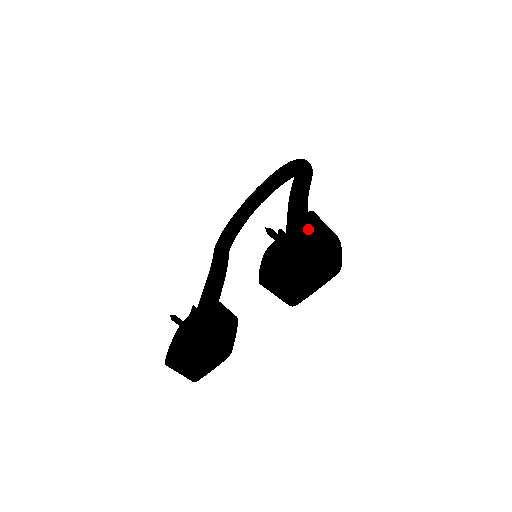
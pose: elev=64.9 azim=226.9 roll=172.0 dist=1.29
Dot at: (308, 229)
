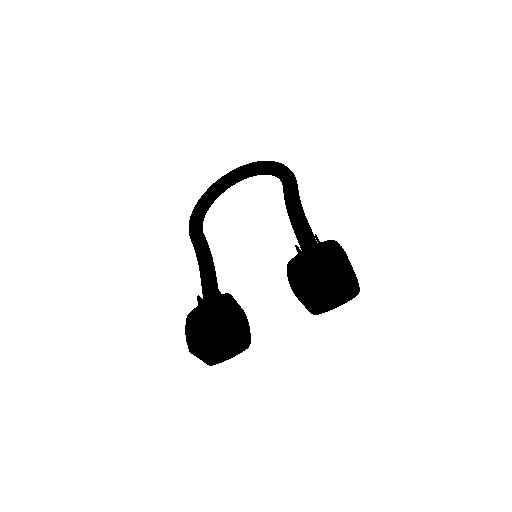
Dot at: (324, 251)
